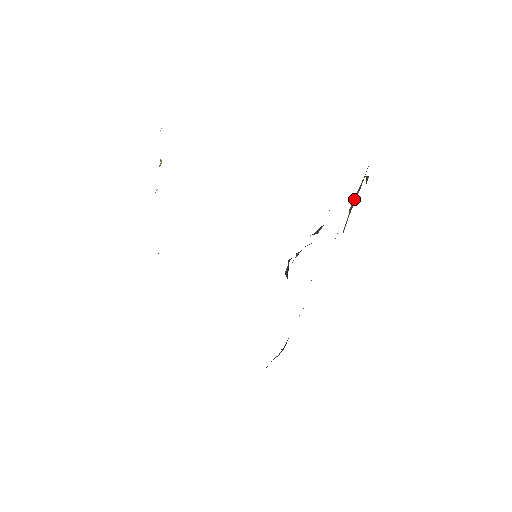
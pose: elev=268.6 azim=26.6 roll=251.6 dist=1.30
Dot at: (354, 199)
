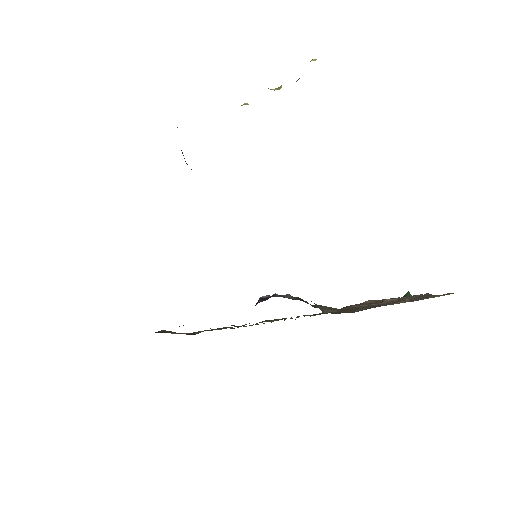
Dot at: (380, 301)
